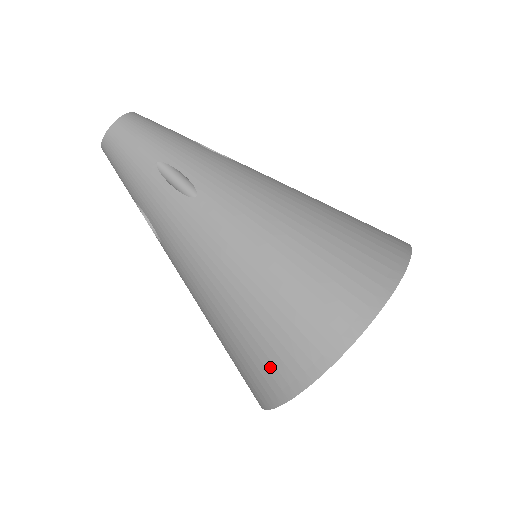
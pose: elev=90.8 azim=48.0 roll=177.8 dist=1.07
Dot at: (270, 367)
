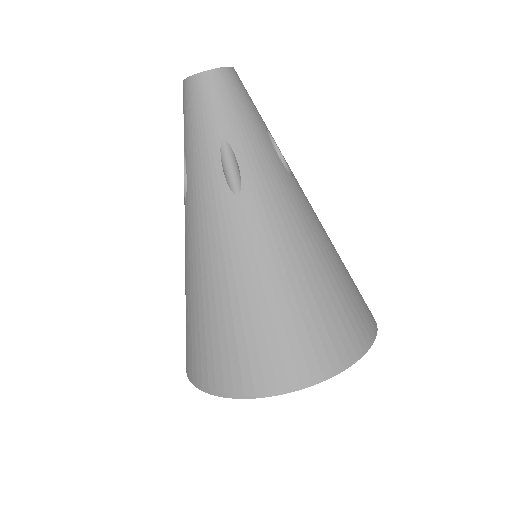
Dot at: (210, 363)
